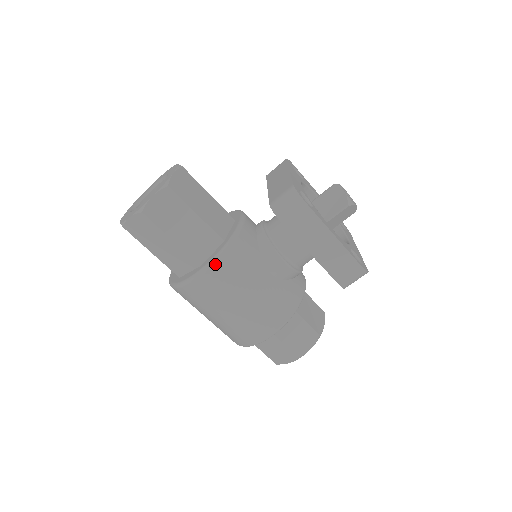
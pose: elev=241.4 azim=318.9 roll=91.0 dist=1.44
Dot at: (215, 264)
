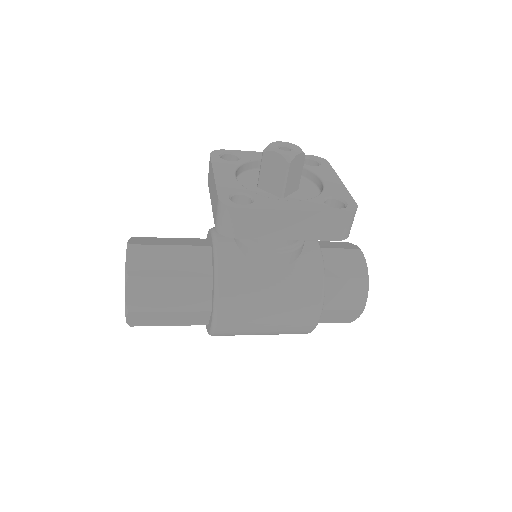
Dot at: (219, 305)
